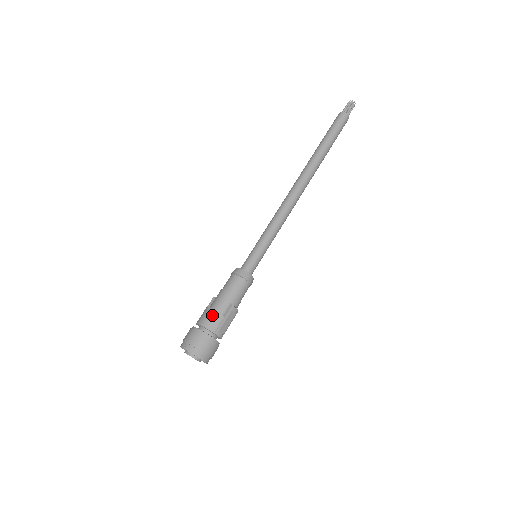
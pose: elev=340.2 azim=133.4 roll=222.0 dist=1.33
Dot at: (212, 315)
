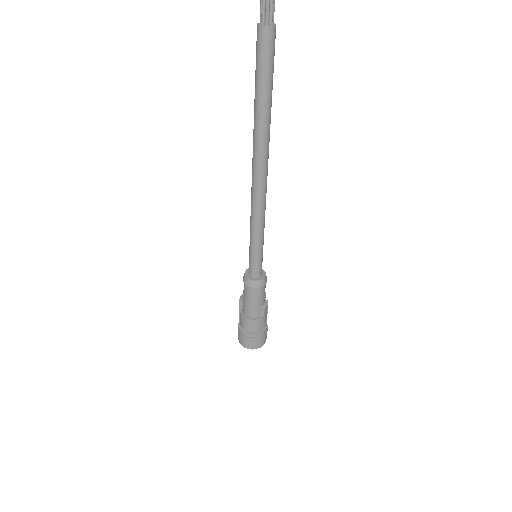
Dot at: (253, 323)
